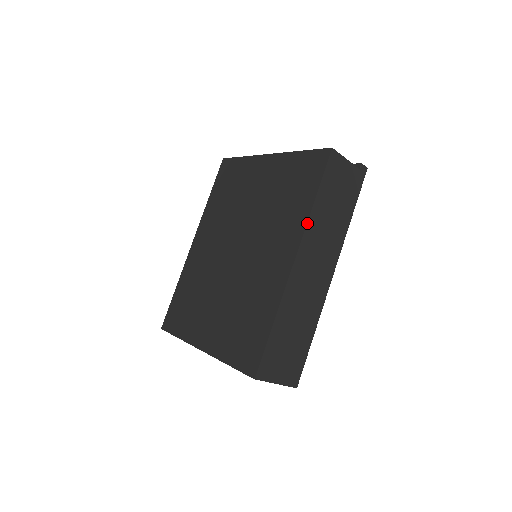
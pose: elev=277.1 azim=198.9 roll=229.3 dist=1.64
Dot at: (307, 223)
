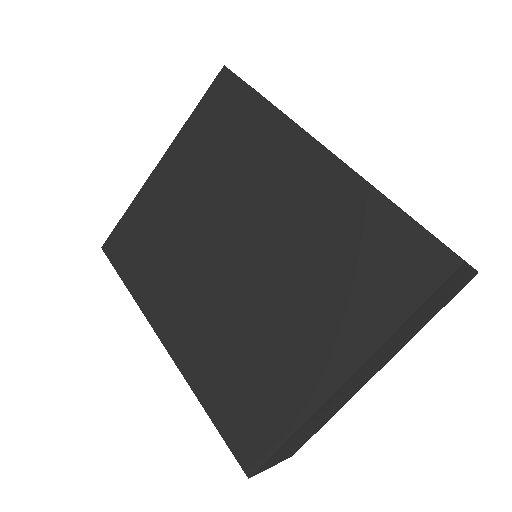
Dot at: (286, 116)
